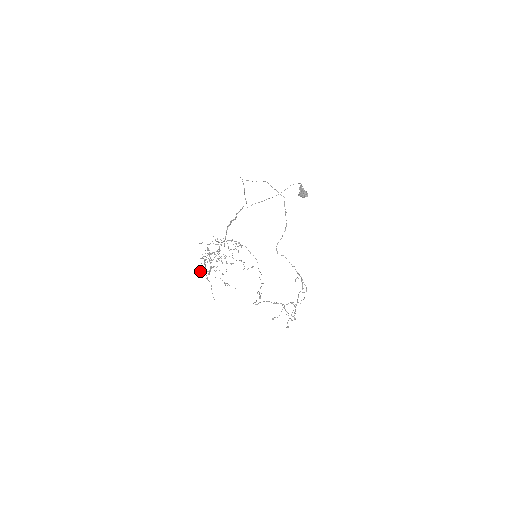
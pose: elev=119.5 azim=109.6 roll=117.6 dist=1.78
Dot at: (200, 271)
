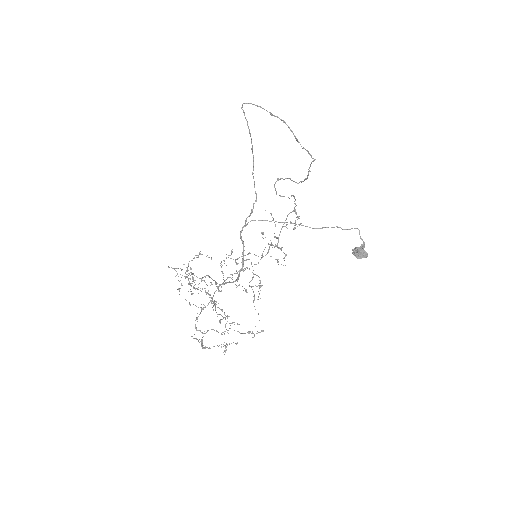
Dot at: occluded
